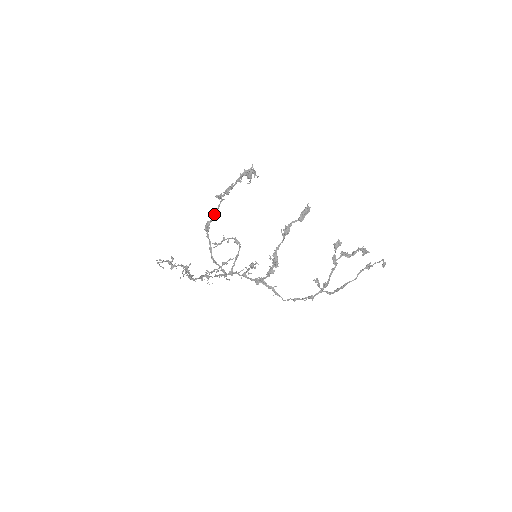
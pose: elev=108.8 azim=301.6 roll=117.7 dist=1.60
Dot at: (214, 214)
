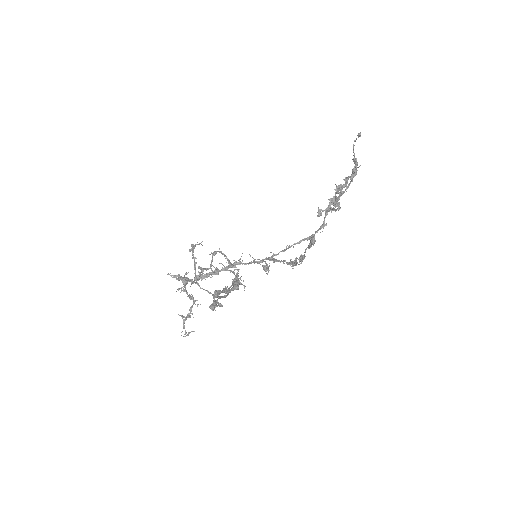
Dot at: occluded
